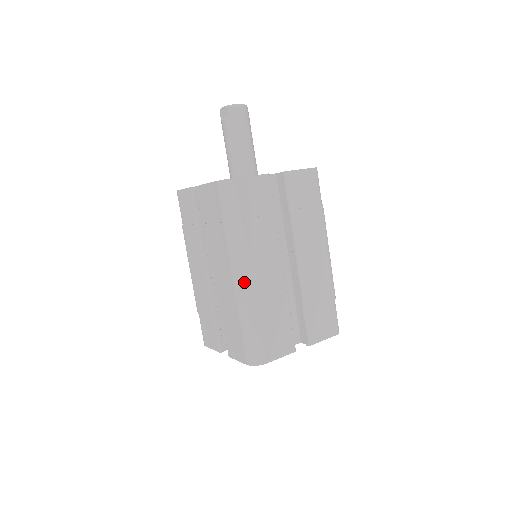
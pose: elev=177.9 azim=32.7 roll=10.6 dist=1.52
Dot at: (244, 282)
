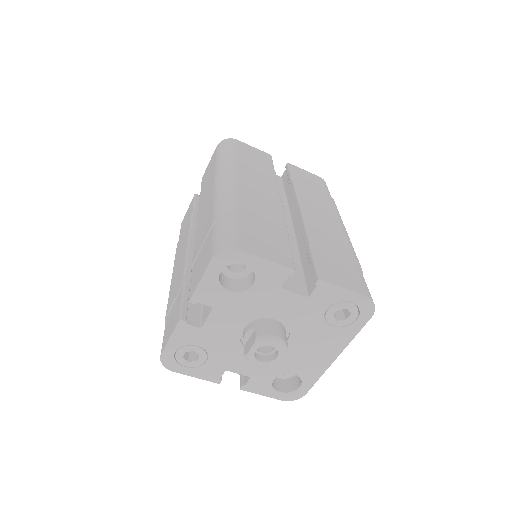
Dot at: (227, 185)
